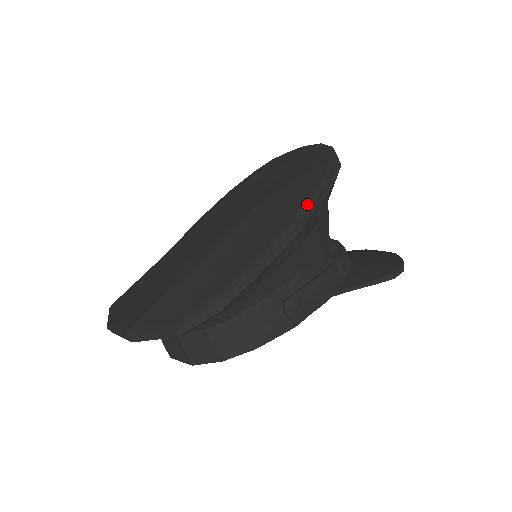
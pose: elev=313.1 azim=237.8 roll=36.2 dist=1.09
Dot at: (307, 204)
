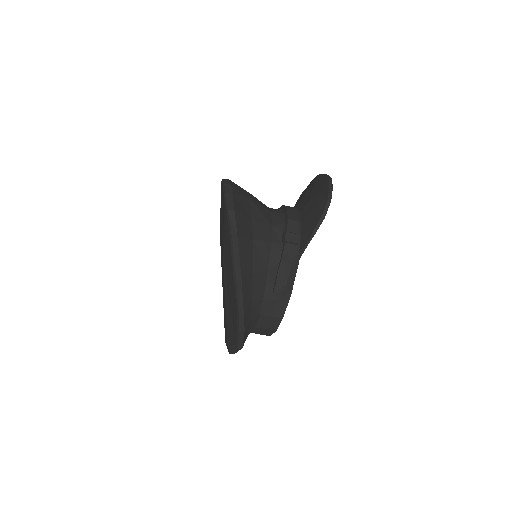
Dot at: (232, 259)
